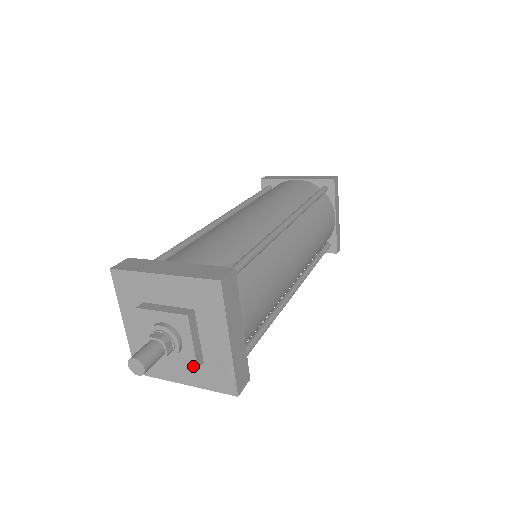
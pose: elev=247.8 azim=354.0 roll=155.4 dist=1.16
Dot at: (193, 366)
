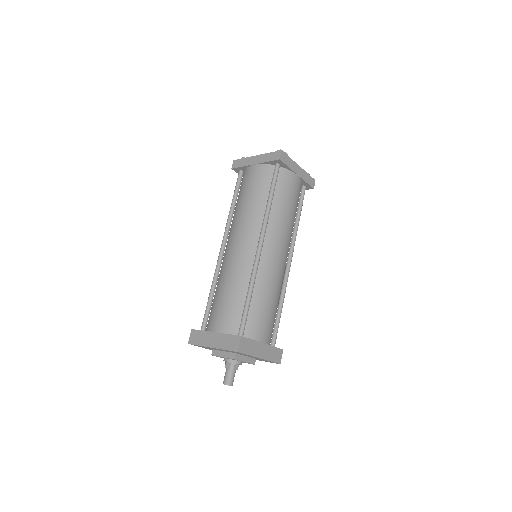
Dot at: occluded
